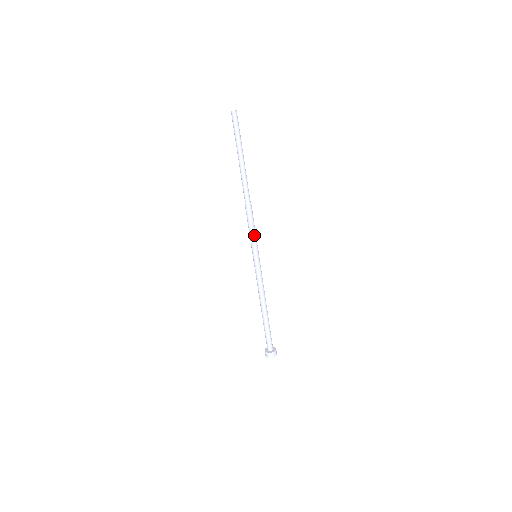
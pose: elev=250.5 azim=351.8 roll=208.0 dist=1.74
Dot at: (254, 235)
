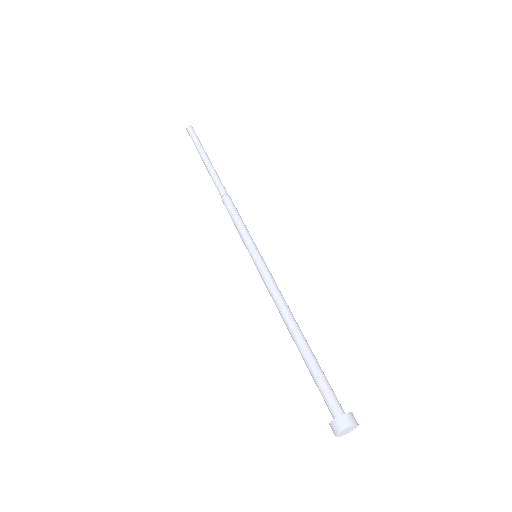
Dot at: (246, 228)
